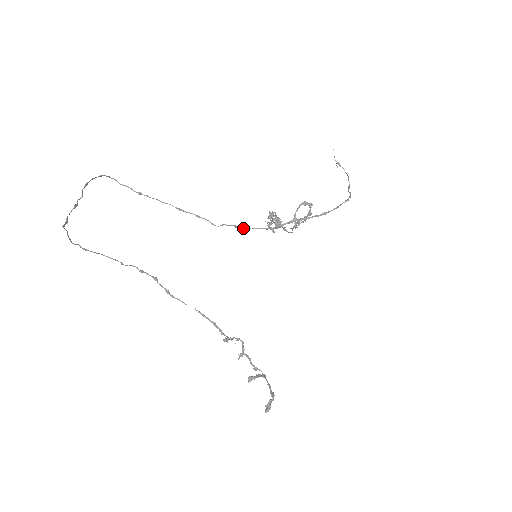
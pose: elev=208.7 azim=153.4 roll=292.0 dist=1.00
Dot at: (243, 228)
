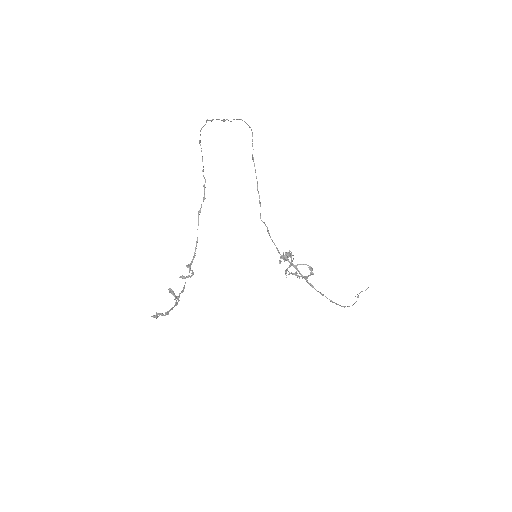
Dot at: (269, 234)
